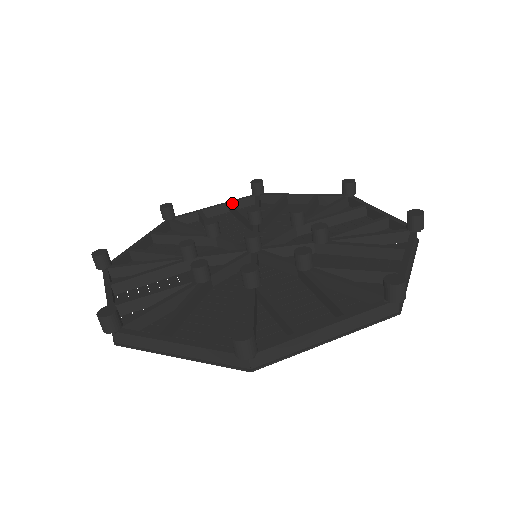
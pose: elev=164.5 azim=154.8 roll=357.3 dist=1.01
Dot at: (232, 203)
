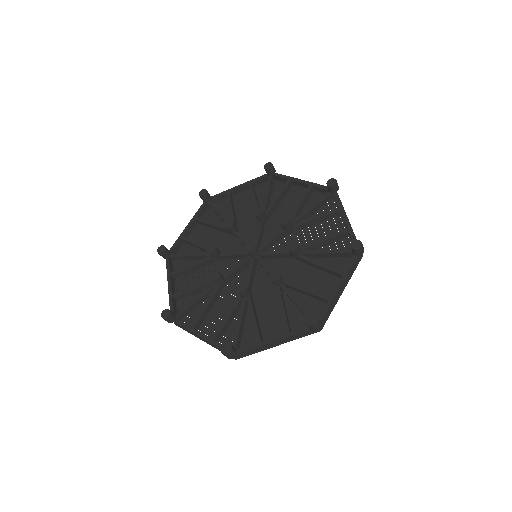
Dot at: (251, 185)
